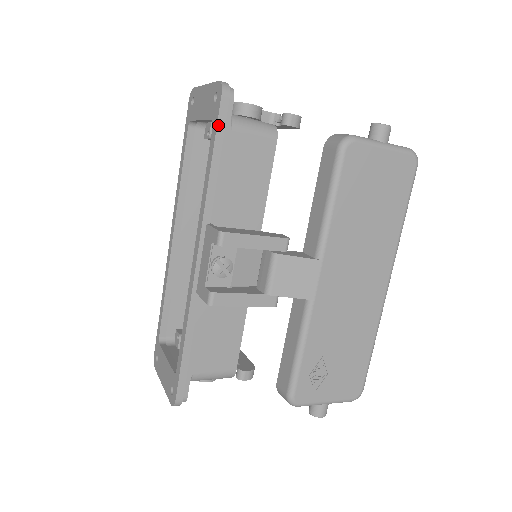
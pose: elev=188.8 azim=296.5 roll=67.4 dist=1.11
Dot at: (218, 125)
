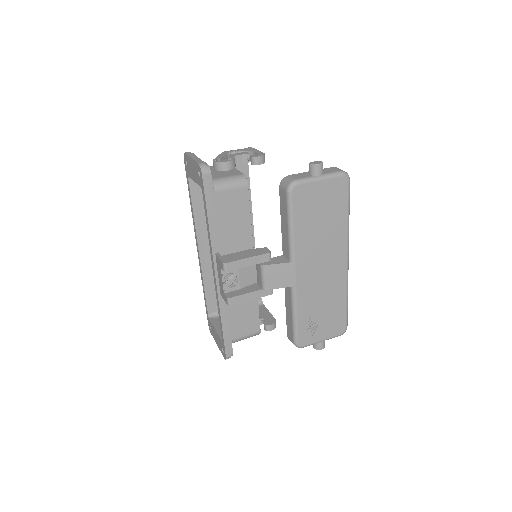
Dot at: (205, 194)
